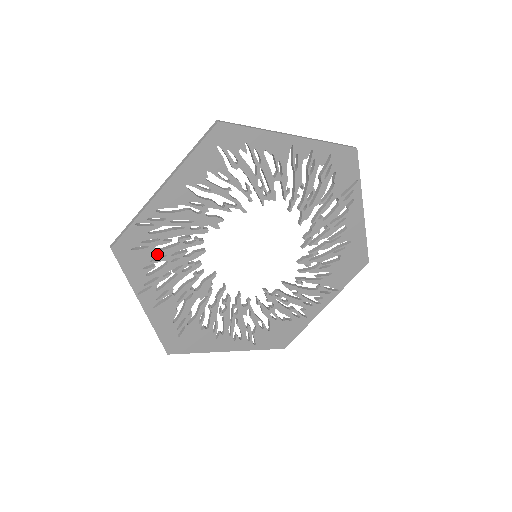
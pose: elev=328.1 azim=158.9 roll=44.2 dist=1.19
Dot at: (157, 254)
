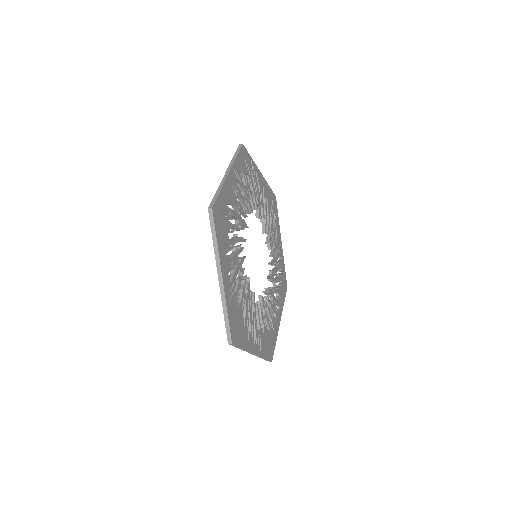
Dot at: (246, 177)
